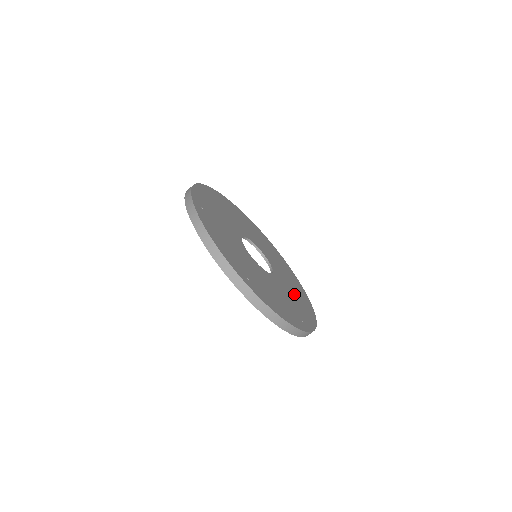
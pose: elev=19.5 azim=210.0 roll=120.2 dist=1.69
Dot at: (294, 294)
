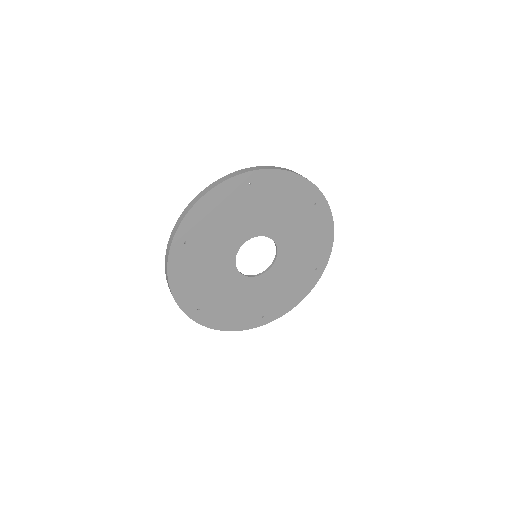
Dot at: (288, 283)
